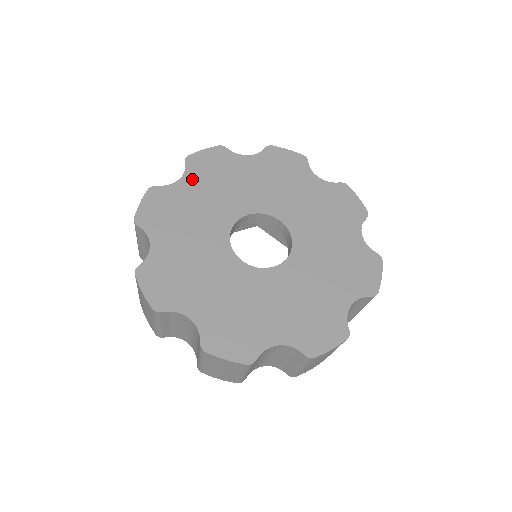
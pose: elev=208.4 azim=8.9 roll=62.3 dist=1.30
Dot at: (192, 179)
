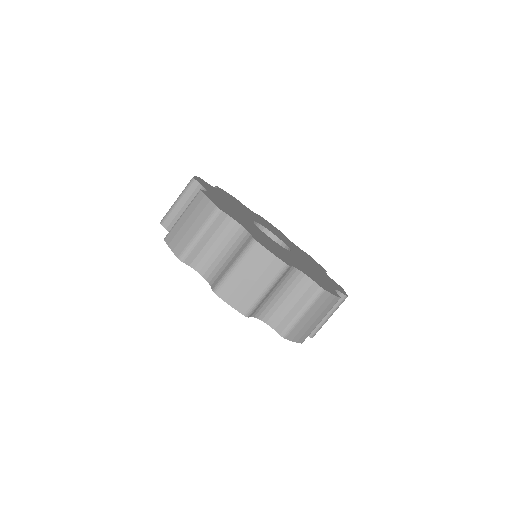
Dot at: (257, 215)
